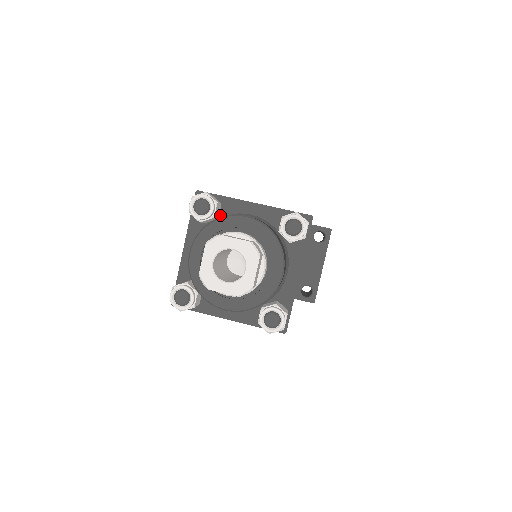
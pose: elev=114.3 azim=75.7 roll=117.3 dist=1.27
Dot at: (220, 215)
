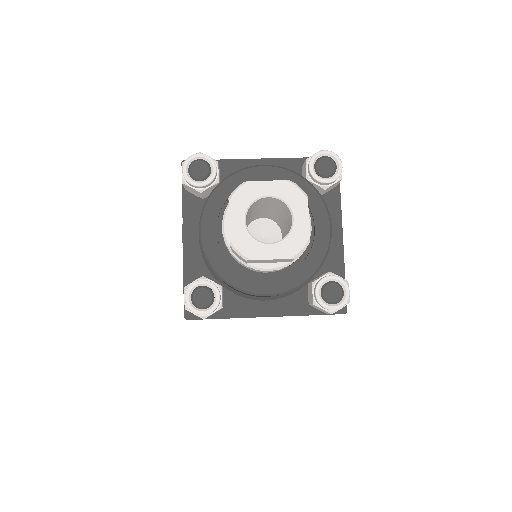
Dot at: occluded
